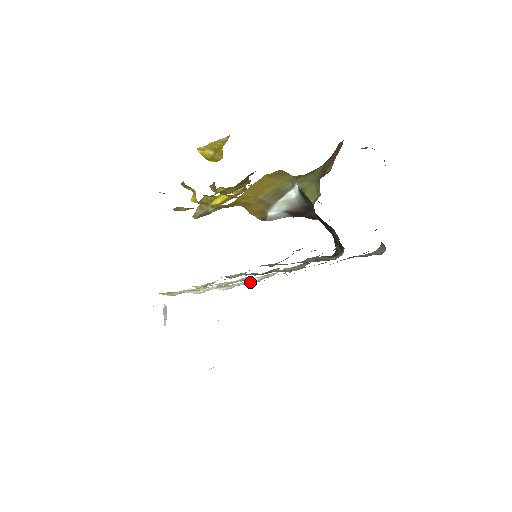
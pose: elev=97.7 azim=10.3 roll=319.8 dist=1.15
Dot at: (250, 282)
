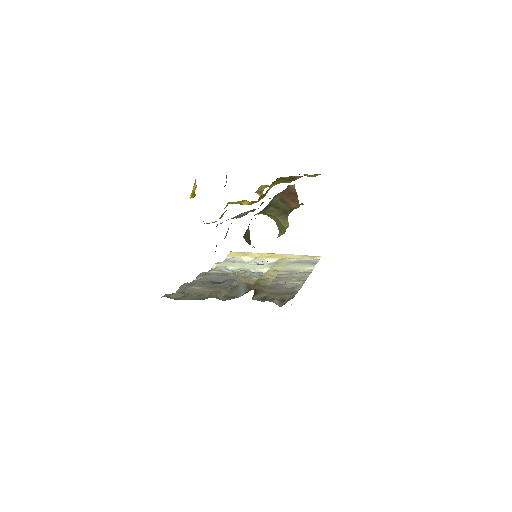
Dot at: (307, 257)
